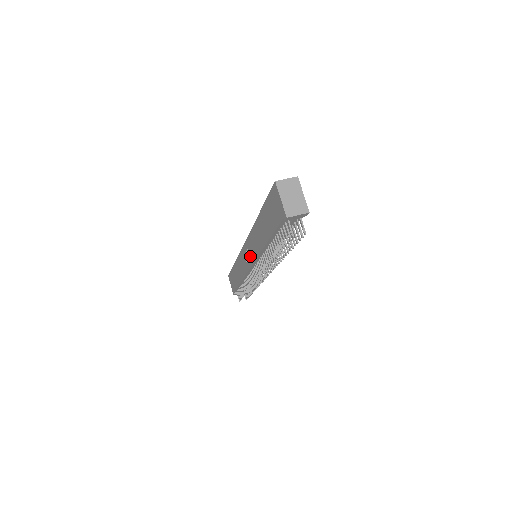
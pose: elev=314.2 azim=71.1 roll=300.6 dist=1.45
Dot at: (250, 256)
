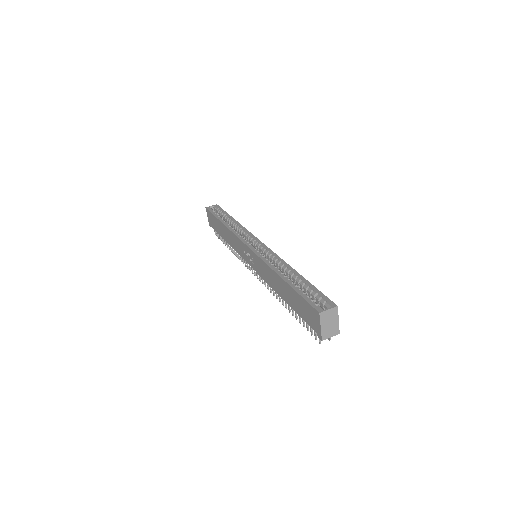
Dot at: (253, 264)
